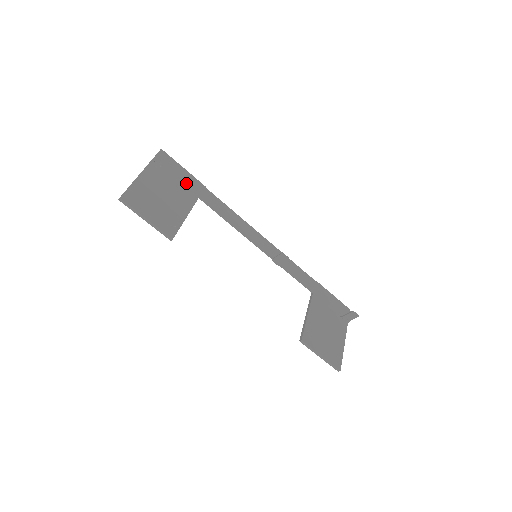
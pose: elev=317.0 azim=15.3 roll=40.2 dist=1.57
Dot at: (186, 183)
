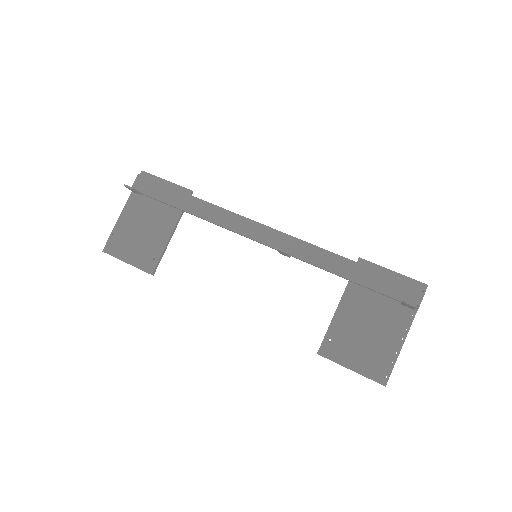
Dot at: (165, 201)
